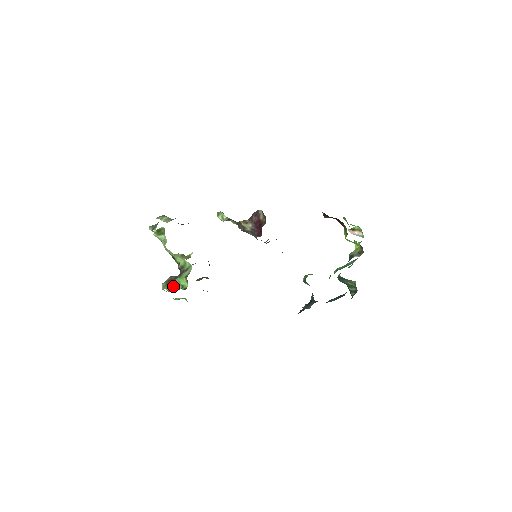
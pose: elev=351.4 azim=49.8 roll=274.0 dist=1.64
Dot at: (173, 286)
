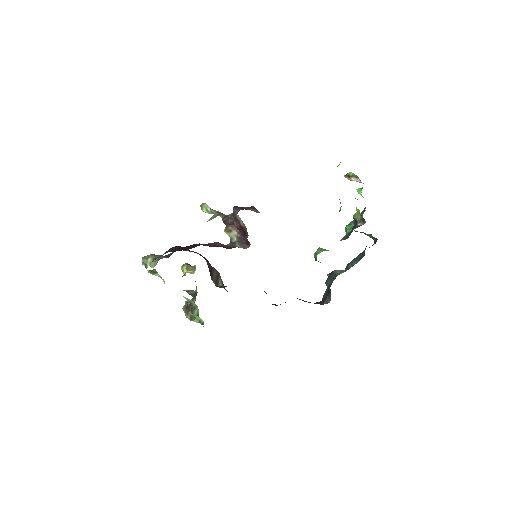
Dot at: (192, 315)
